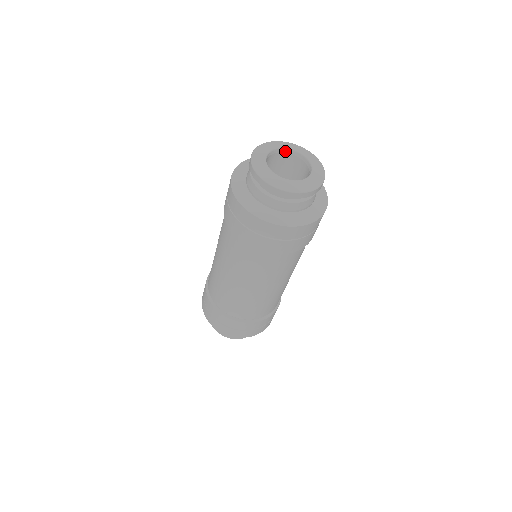
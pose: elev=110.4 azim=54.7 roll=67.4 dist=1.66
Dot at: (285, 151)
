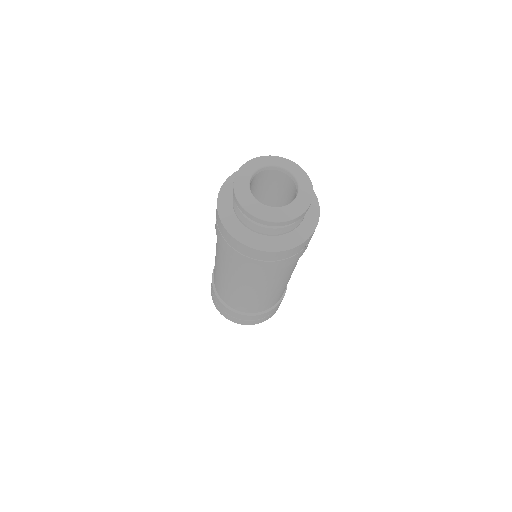
Dot at: (282, 170)
